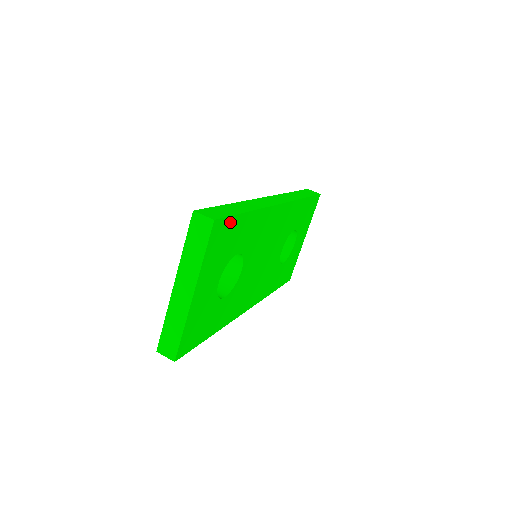
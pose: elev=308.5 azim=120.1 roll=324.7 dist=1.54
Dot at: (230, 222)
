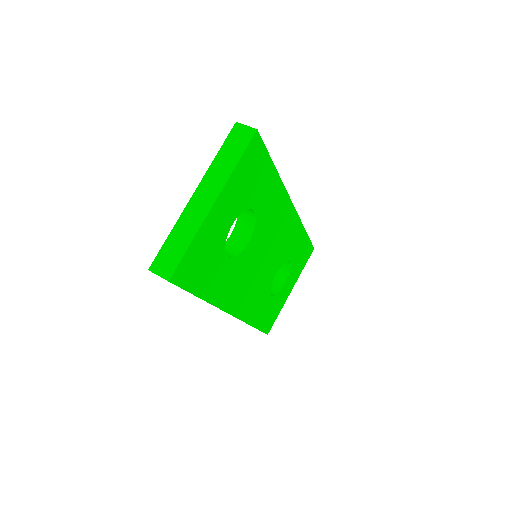
Dot at: (263, 156)
